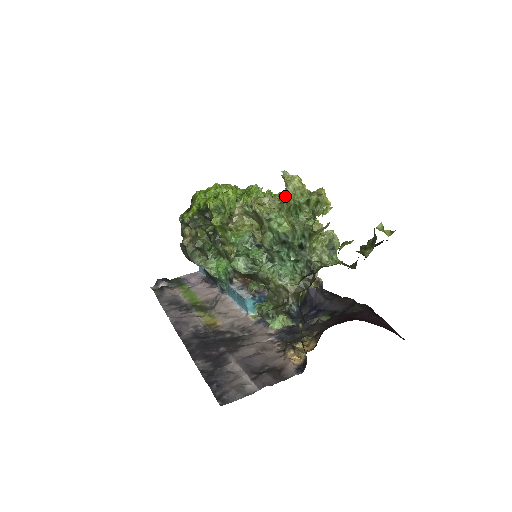
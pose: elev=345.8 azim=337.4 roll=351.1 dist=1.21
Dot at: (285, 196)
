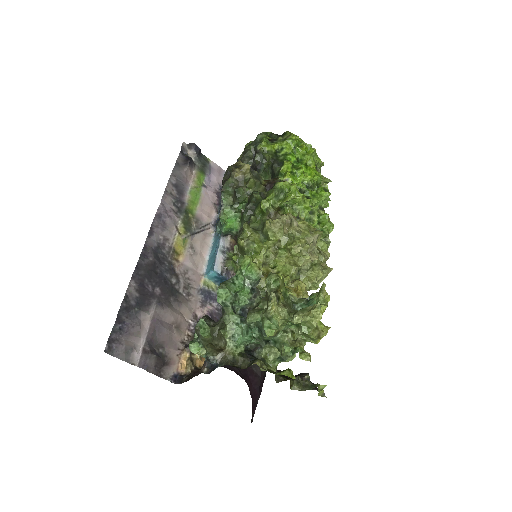
Dot at: (297, 319)
